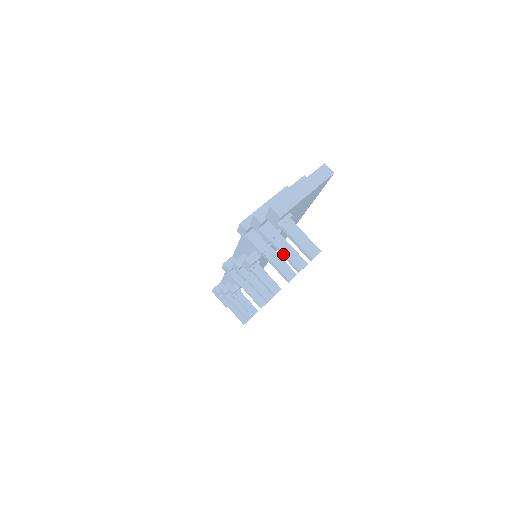
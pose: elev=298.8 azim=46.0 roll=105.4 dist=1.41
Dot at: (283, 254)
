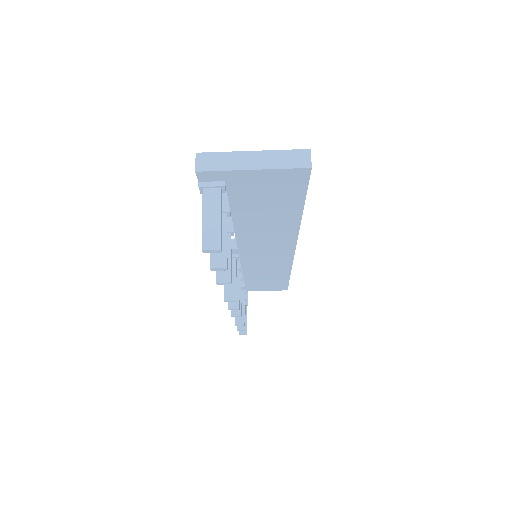
Dot at: occluded
